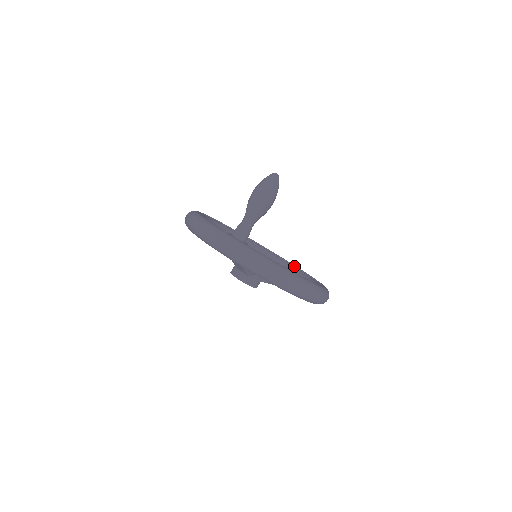
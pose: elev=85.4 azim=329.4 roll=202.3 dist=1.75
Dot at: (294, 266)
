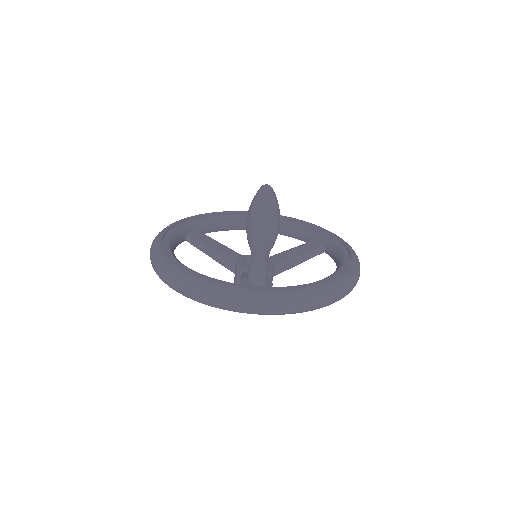
Dot at: occluded
